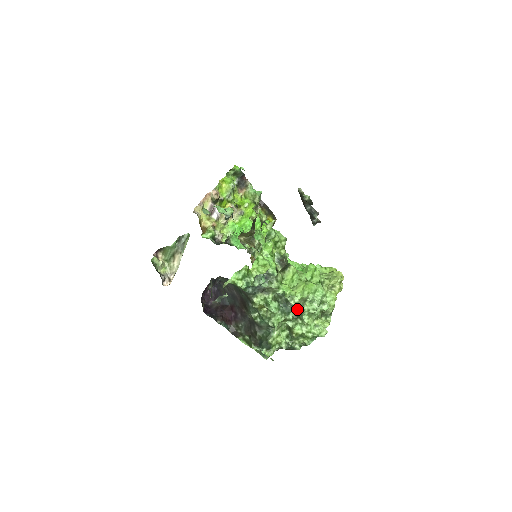
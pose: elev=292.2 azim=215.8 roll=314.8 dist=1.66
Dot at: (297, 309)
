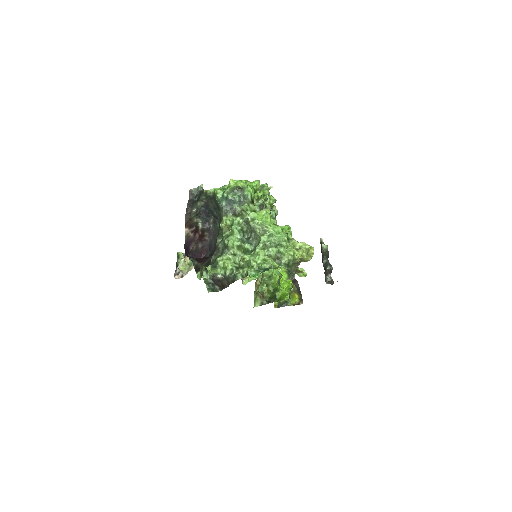
Dot at: (256, 245)
